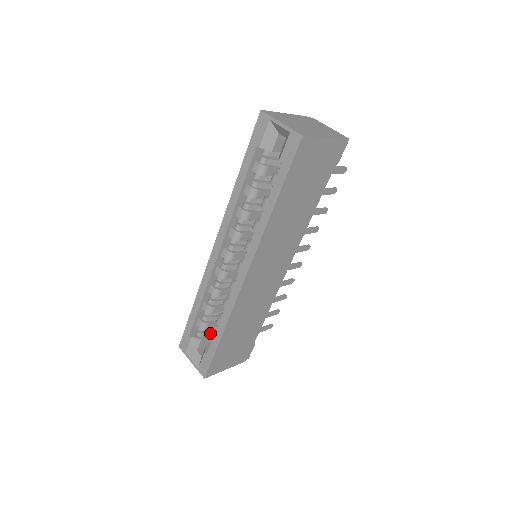
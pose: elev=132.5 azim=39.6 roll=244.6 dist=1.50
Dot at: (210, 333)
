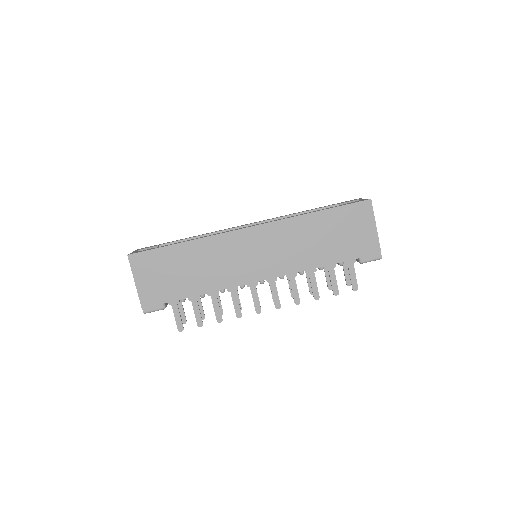
Dot at: occluded
